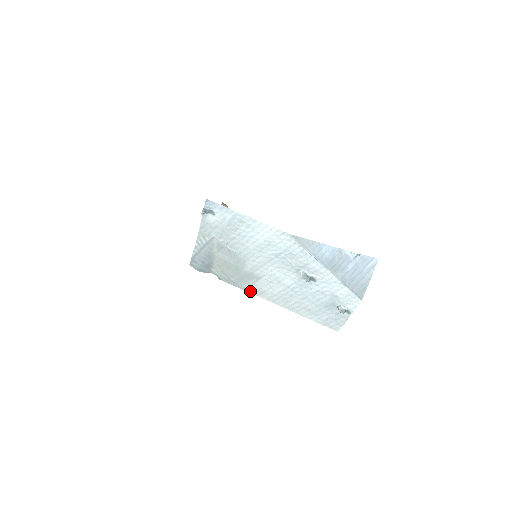
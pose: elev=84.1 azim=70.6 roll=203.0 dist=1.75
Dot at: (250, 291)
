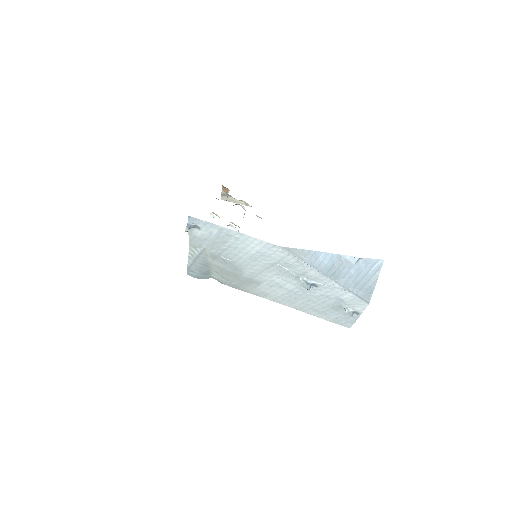
Dot at: (254, 293)
